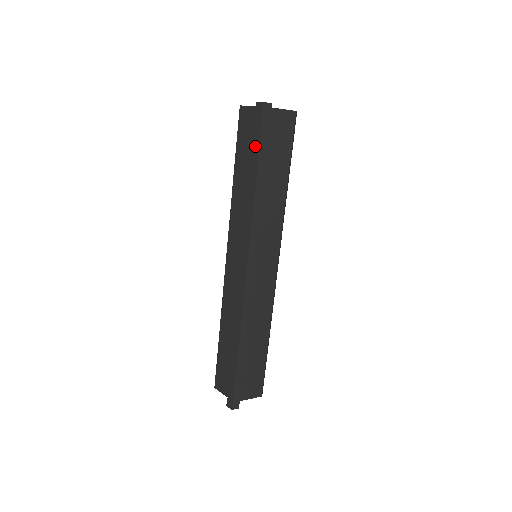
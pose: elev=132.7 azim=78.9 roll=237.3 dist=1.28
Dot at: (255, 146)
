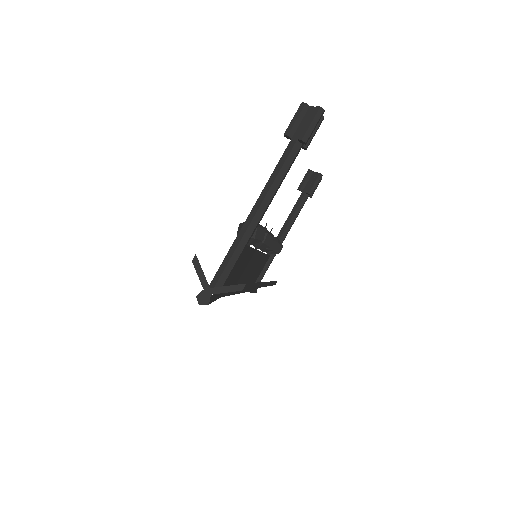
Dot at: occluded
